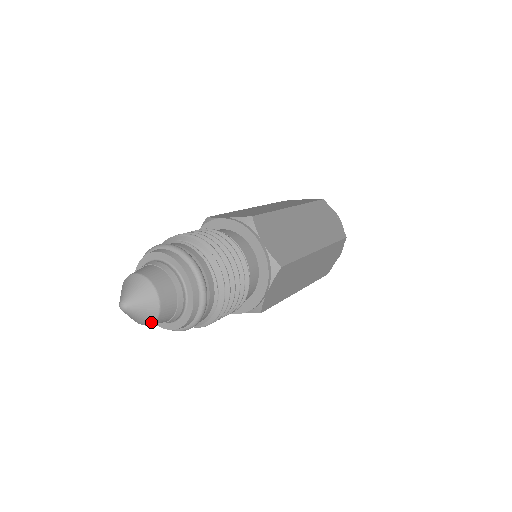
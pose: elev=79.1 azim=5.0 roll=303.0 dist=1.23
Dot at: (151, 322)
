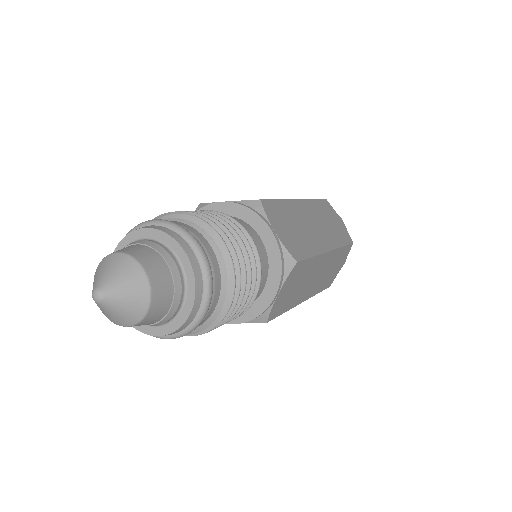
Dot at: (147, 290)
